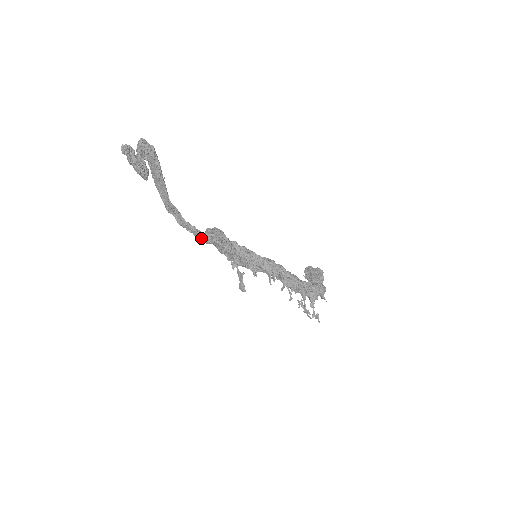
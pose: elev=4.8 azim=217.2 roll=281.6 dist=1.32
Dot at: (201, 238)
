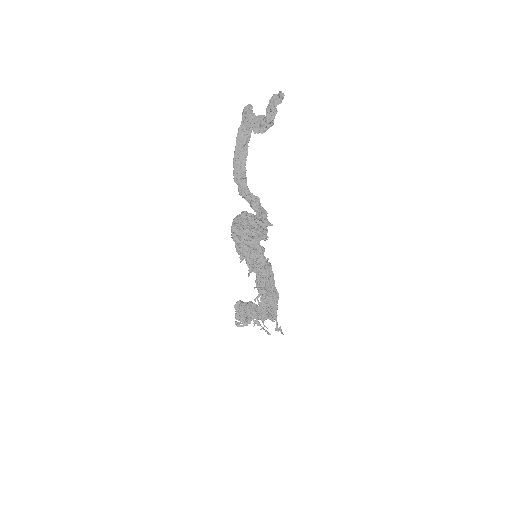
Dot at: (260, 209)
